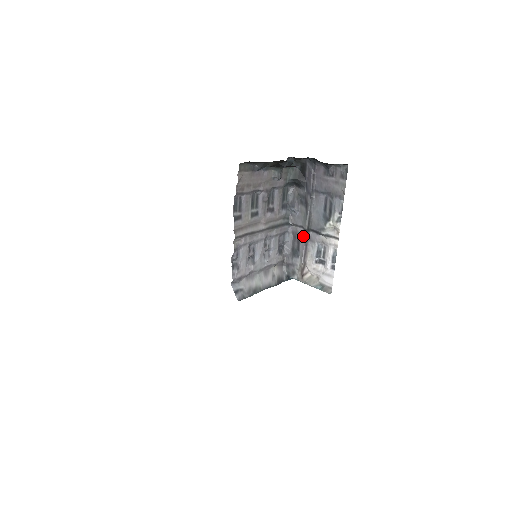
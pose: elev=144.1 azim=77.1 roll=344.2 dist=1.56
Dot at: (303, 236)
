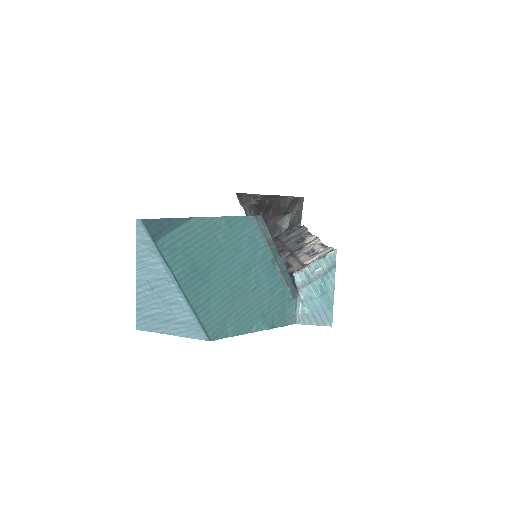
Dot at: (289, 258)
